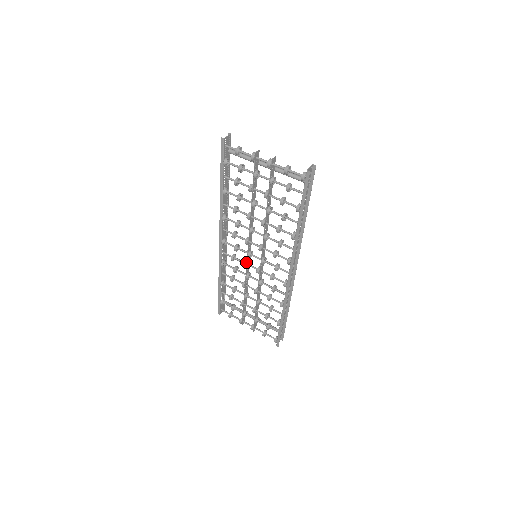
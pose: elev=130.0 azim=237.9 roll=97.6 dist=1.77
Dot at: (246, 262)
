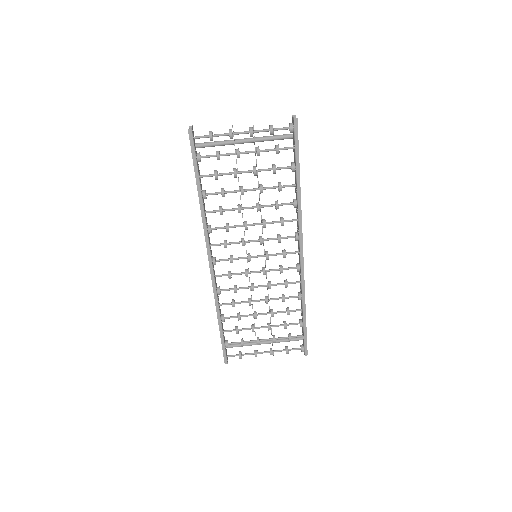
Dot at: (247, 270)
